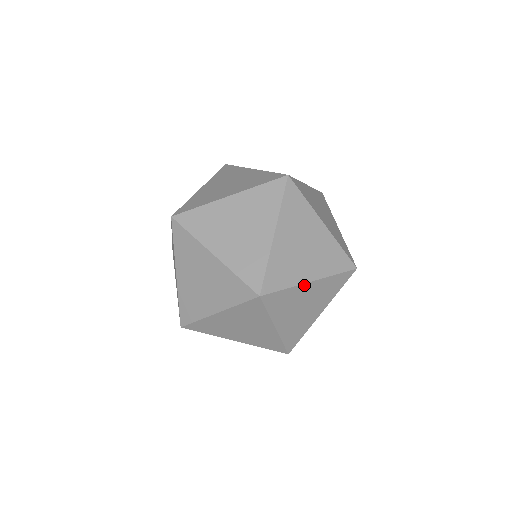
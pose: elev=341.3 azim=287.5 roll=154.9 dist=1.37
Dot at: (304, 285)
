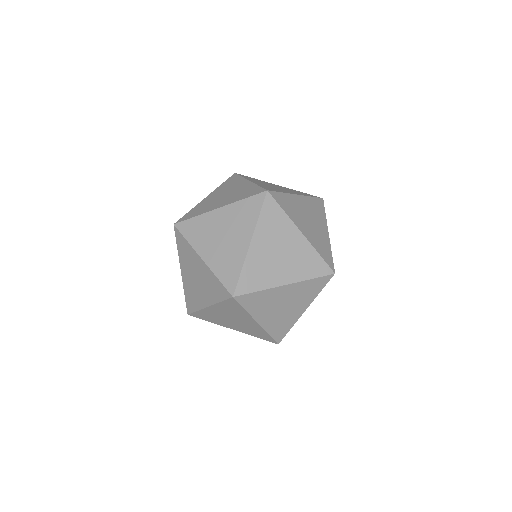
Dot at: (278, 288)
